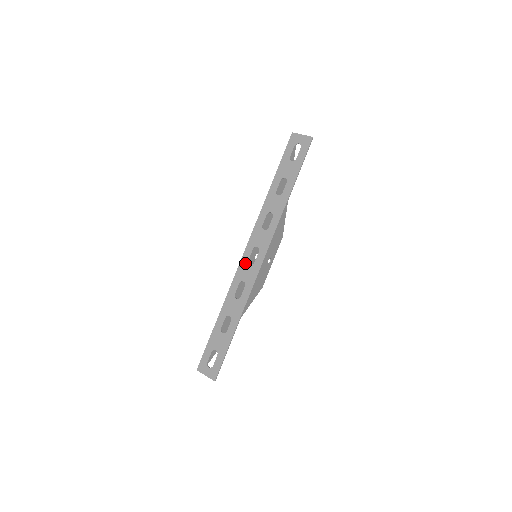
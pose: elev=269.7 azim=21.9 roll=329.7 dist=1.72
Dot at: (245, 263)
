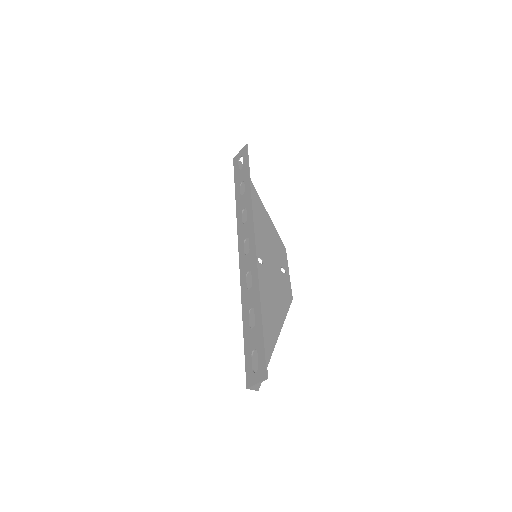
Dot at: (243, 258)
